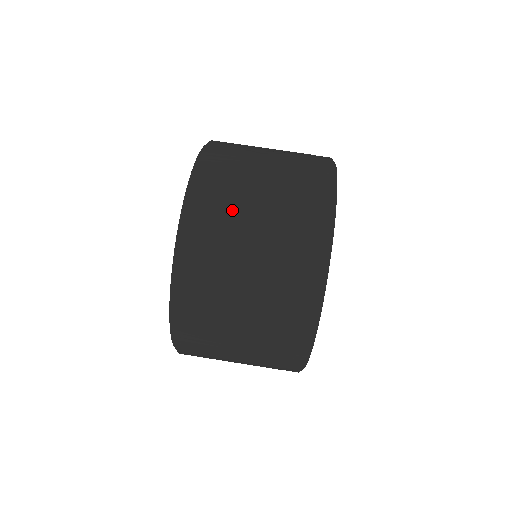
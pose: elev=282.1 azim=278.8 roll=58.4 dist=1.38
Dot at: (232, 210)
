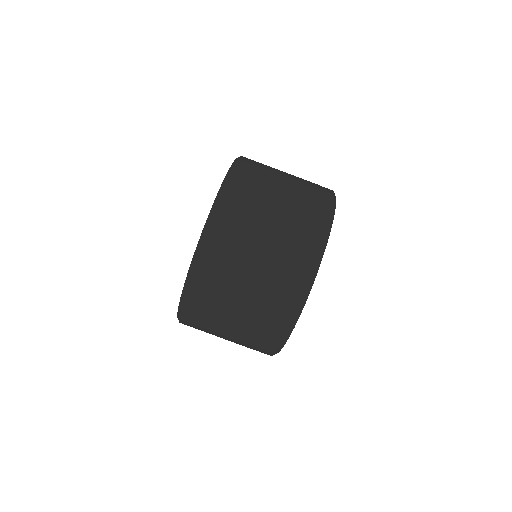
Dot at: (254, 210)
